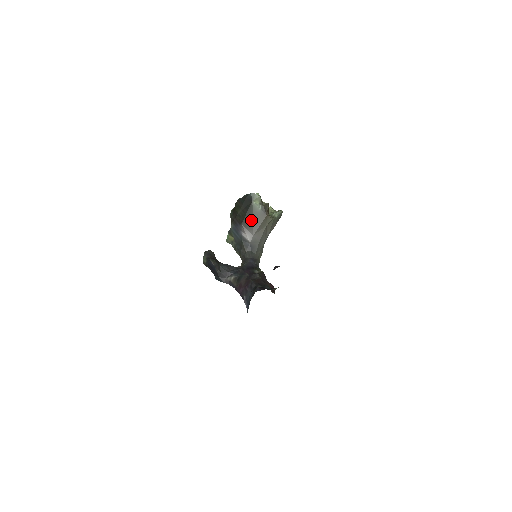
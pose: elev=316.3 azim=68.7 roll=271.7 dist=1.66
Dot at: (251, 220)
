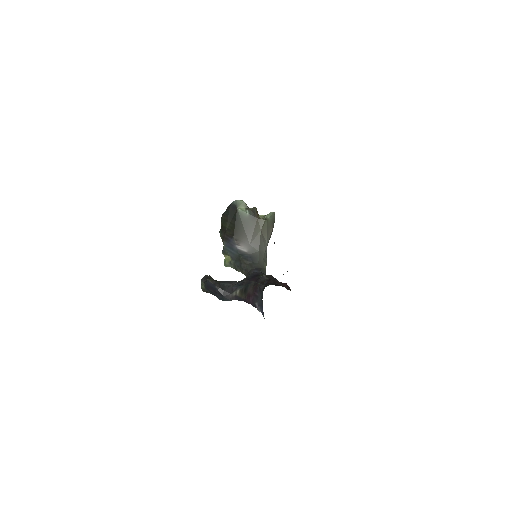
Dot at: (242, 229)
